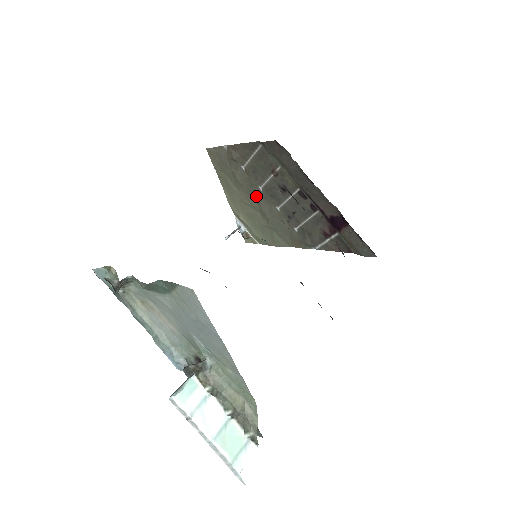
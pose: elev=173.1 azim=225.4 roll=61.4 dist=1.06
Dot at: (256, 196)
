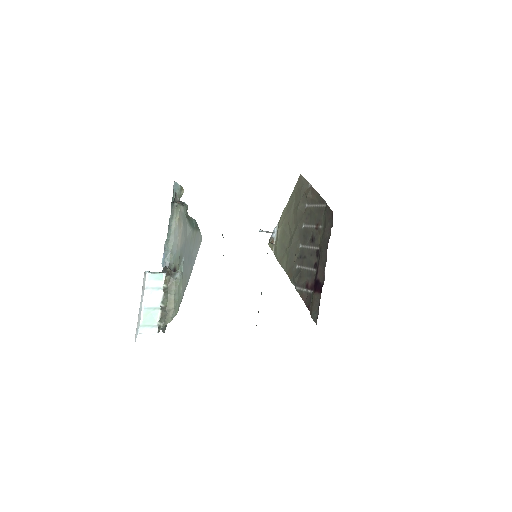
Dot at: (297, 227)
